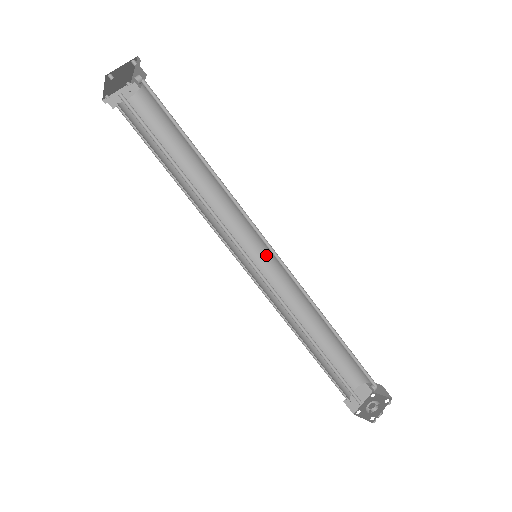
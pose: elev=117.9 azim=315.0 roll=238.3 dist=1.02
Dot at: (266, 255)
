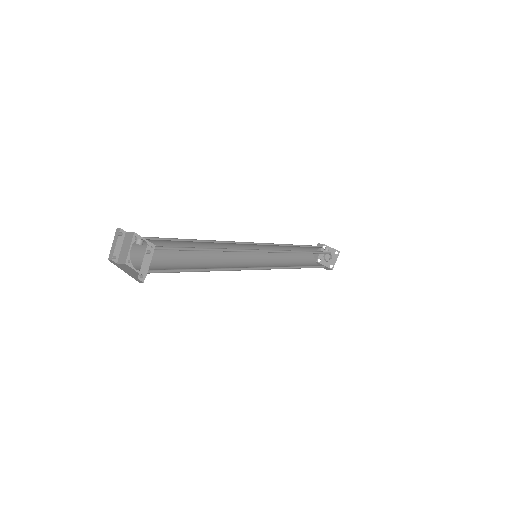
Dot at: (258, 245)
